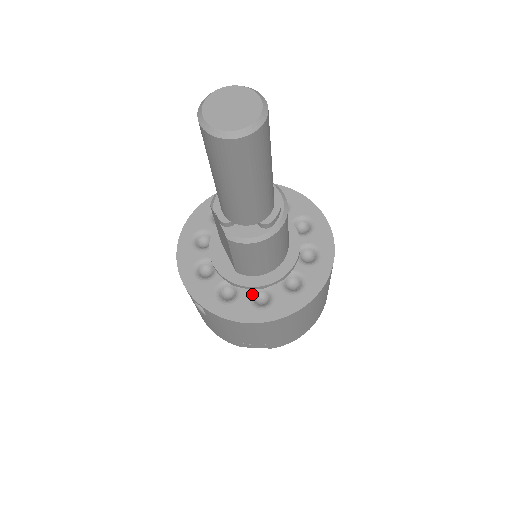
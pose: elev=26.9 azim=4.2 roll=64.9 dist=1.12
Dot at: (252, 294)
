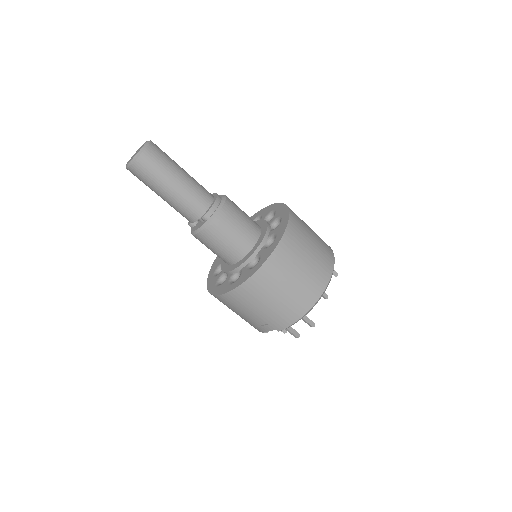
Dot at: (232, 276)
